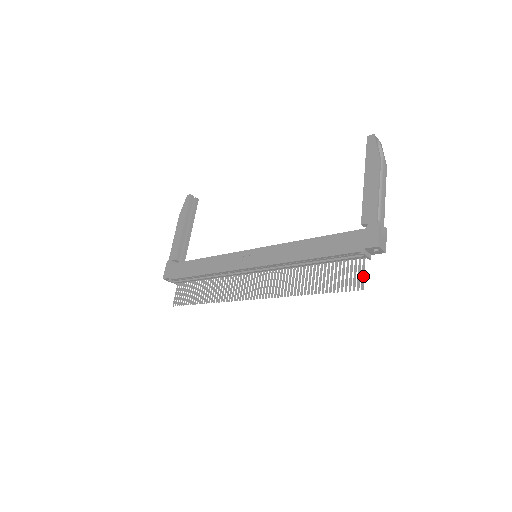
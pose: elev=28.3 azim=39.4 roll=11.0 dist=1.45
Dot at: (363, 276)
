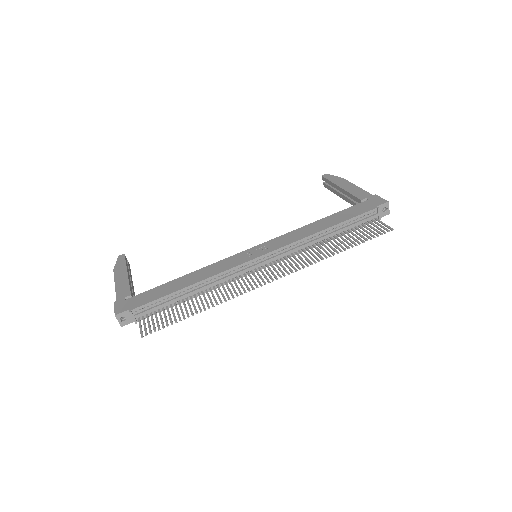
Dot at: occluded
